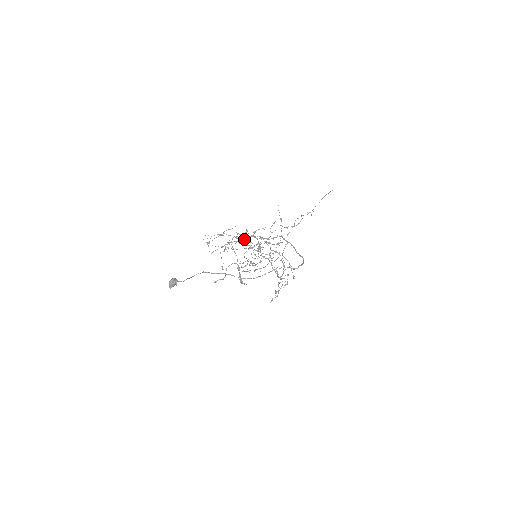
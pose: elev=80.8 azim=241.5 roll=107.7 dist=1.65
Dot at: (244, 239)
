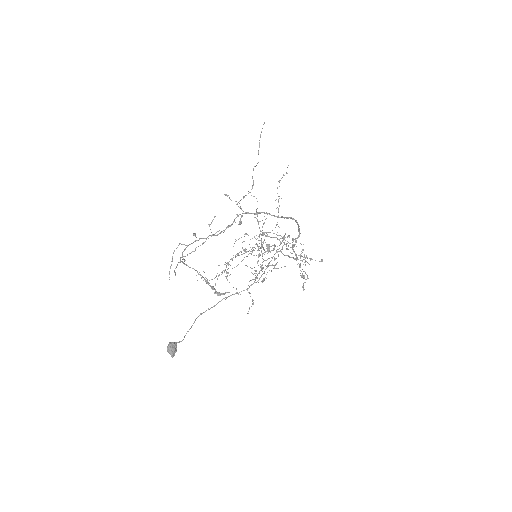
Dot at: (245, 250)
